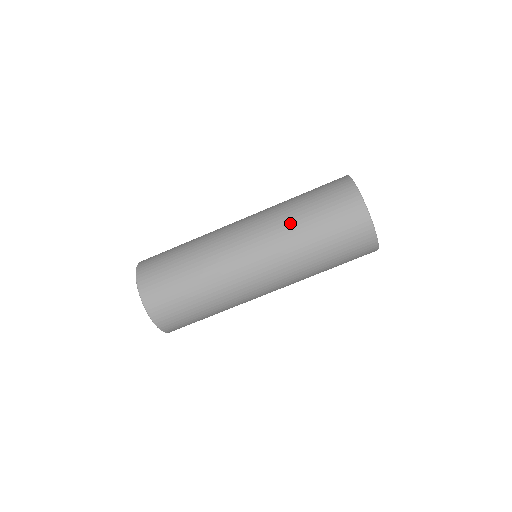
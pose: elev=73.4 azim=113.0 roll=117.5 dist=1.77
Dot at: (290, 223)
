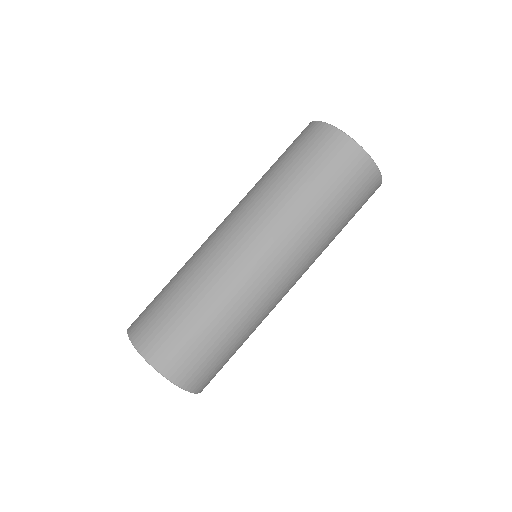
Dot at: occluded
